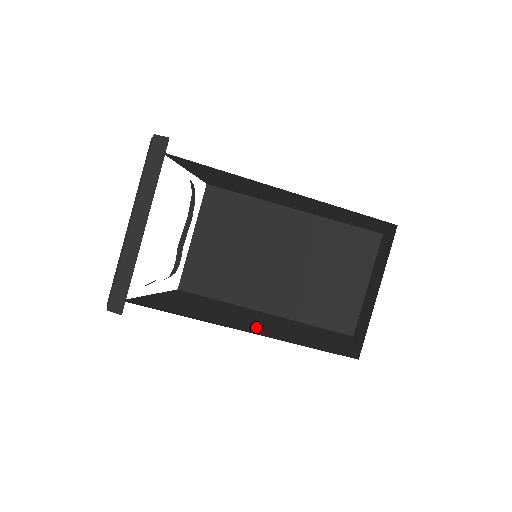
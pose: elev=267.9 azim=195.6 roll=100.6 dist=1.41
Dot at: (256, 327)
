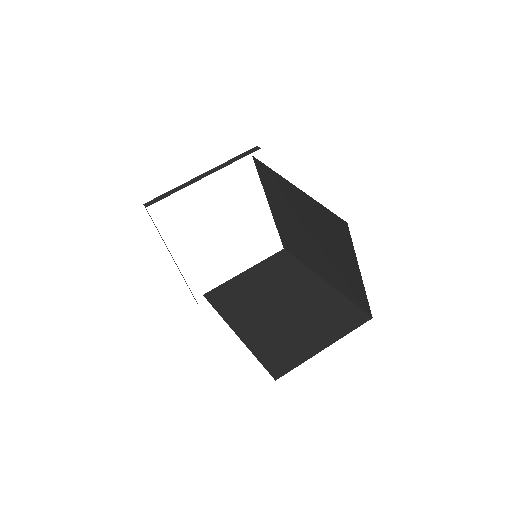
Dot at: occluded
